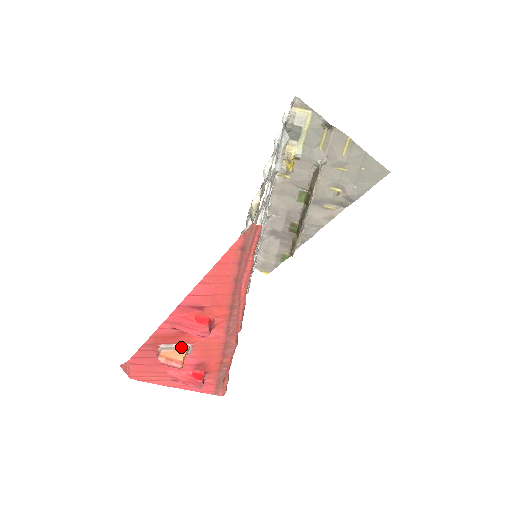
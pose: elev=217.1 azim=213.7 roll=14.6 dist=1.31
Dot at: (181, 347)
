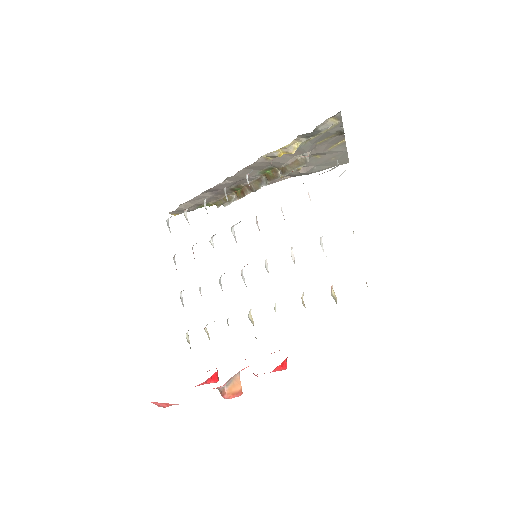
Dot at: (235, 376)
